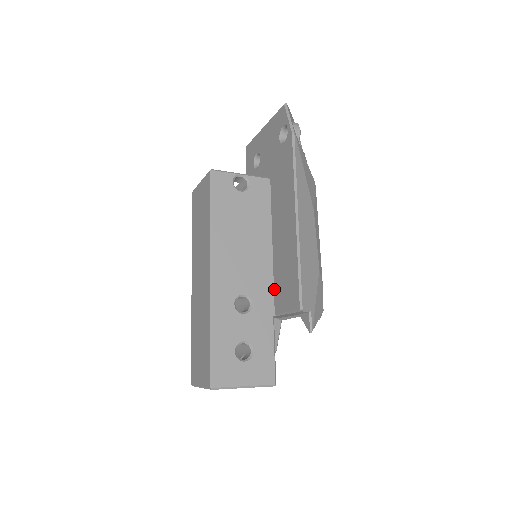
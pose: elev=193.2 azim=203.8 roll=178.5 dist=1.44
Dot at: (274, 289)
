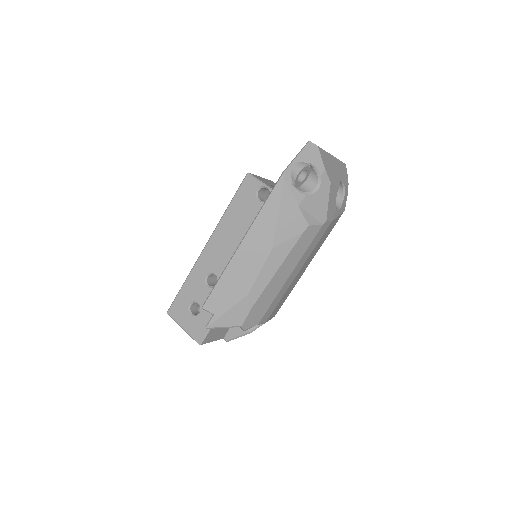
Dot at: occluded
